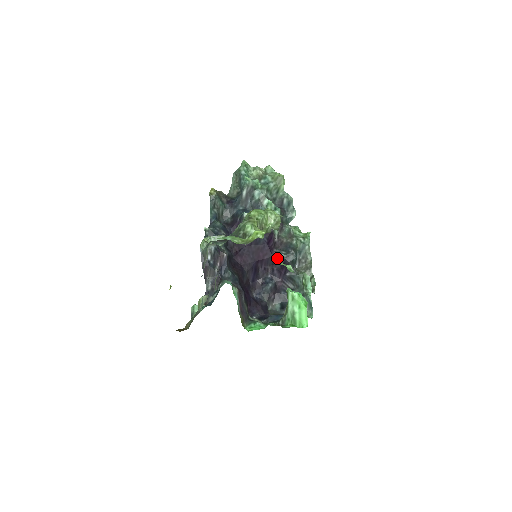
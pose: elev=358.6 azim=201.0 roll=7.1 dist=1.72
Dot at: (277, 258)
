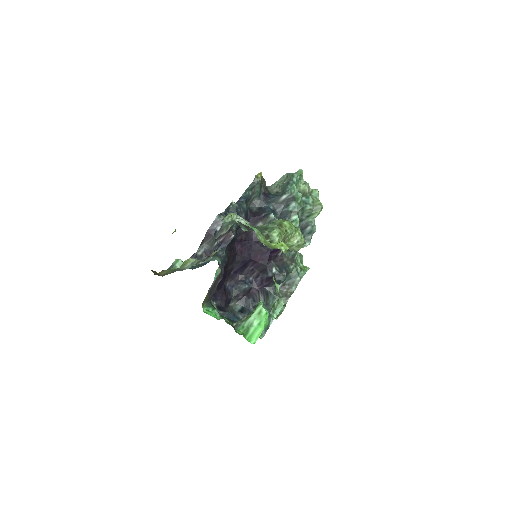
Dot at: (269, 269)
